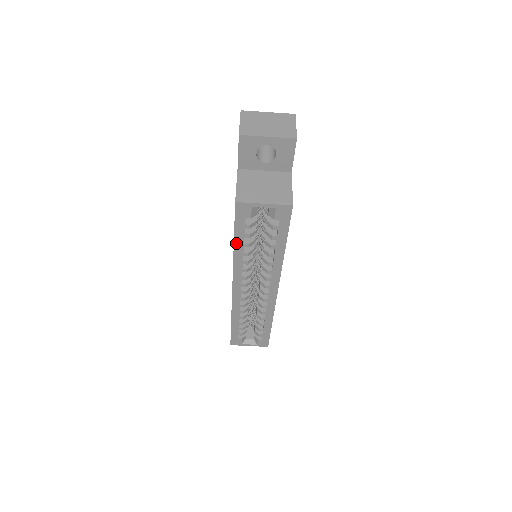
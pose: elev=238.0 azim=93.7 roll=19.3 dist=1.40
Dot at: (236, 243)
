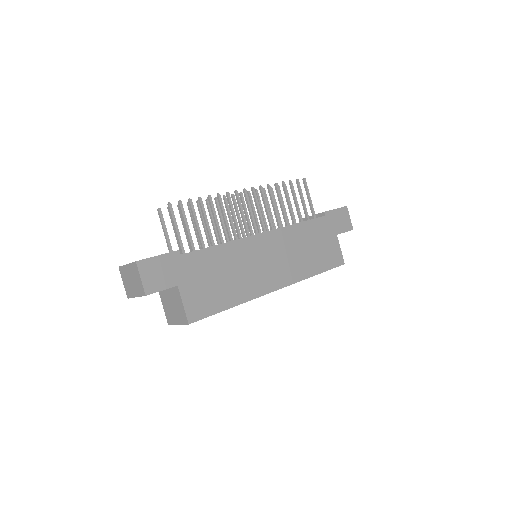
Dot at: occluded
